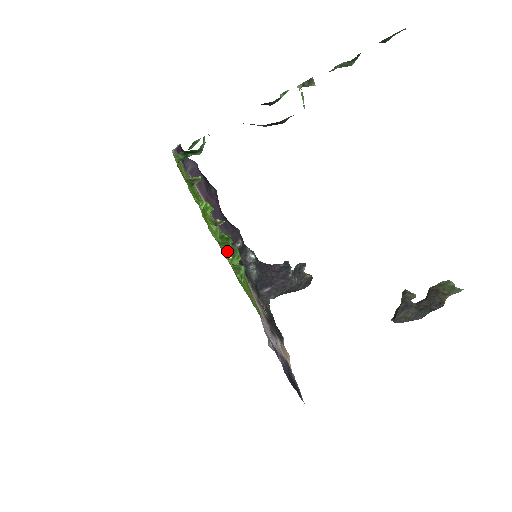
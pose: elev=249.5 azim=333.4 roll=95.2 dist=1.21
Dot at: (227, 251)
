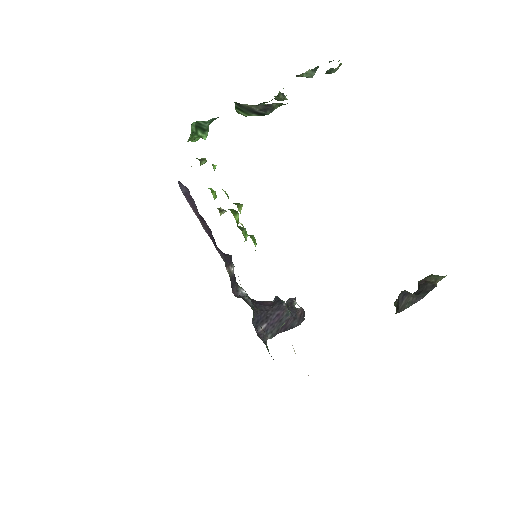
Dot at: (240, 208)
